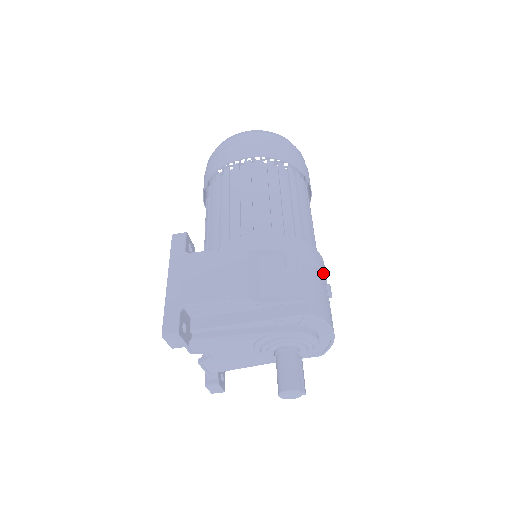
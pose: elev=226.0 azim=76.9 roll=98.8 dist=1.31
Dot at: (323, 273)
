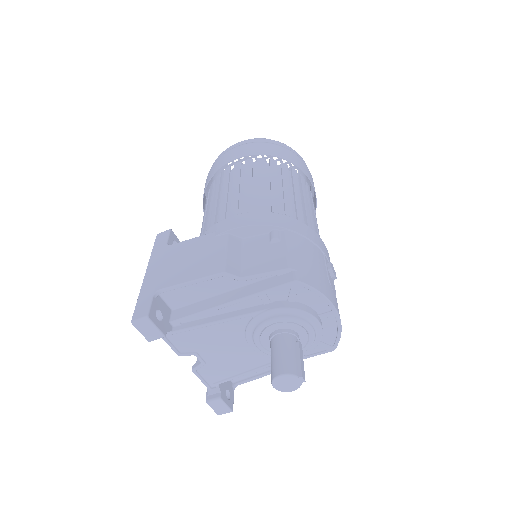
Dot at: (321, 251)
